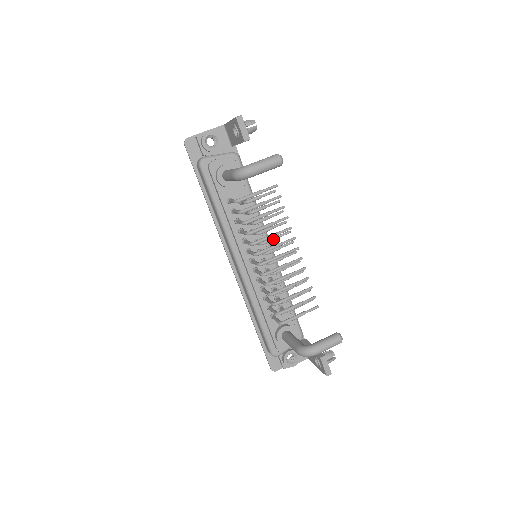
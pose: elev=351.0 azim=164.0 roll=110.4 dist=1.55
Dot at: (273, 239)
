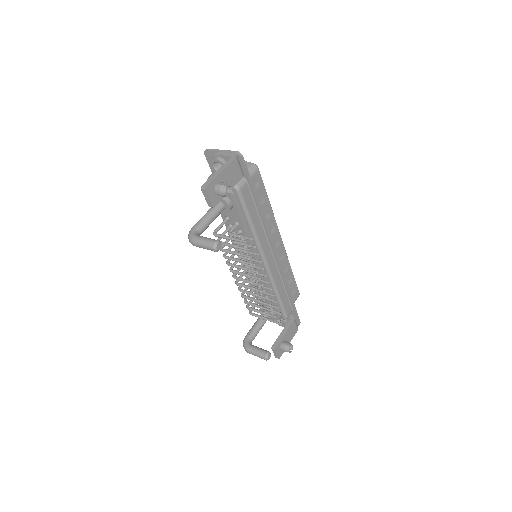
Dot at: (249, 266)
